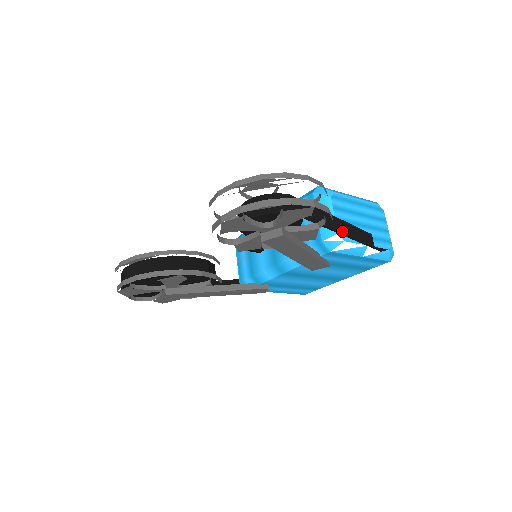
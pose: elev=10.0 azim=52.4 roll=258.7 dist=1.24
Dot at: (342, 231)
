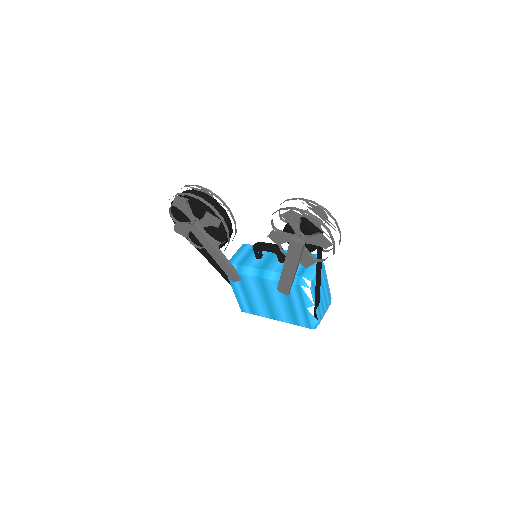
Dot at: (318, 280)
